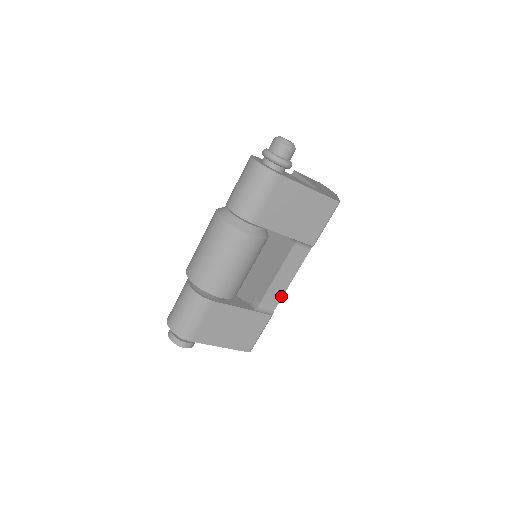
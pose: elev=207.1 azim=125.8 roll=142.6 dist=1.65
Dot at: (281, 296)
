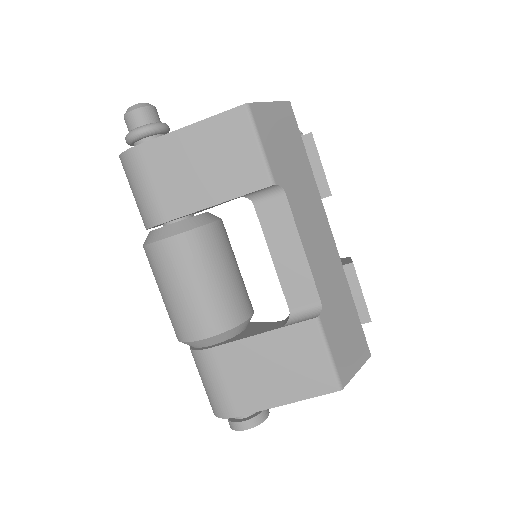
Dot at: (312, 282)
